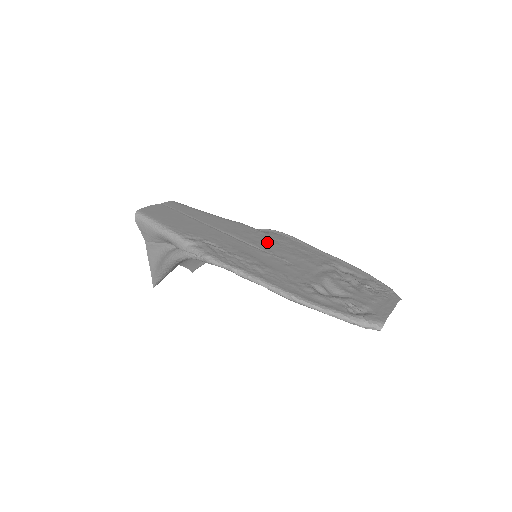
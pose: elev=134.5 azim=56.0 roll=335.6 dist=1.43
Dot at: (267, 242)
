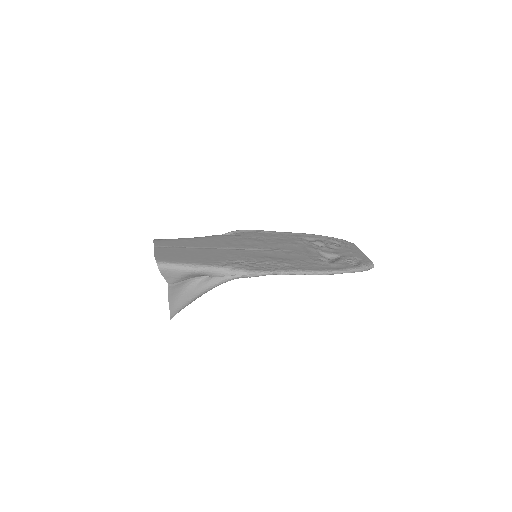
Dot at: (255, 242)
